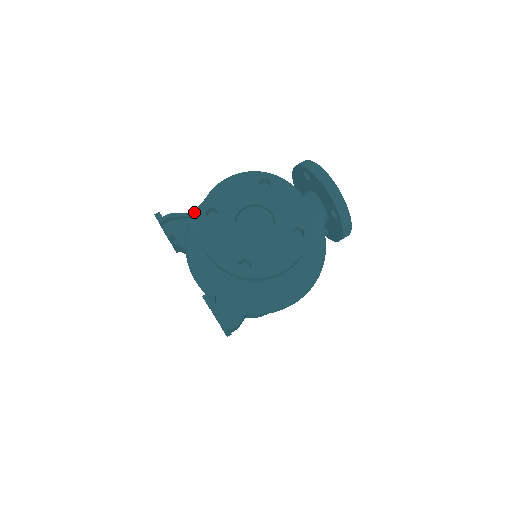
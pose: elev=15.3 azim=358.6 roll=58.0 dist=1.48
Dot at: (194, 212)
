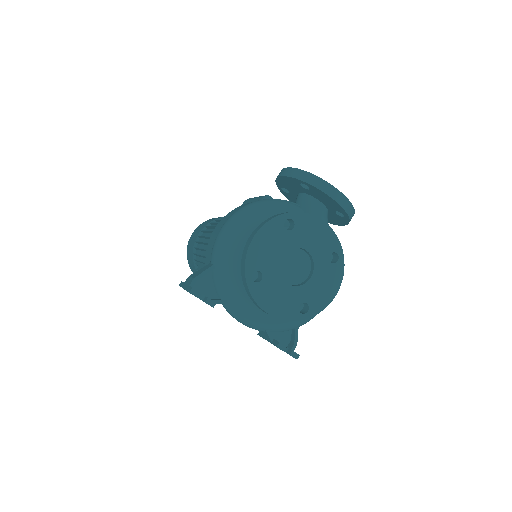
Dot at: (214, 264)
